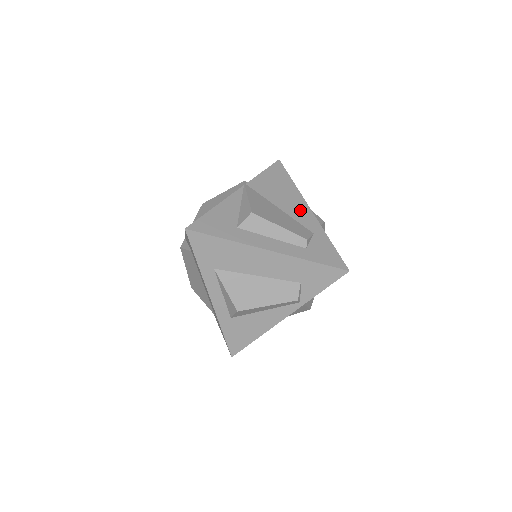
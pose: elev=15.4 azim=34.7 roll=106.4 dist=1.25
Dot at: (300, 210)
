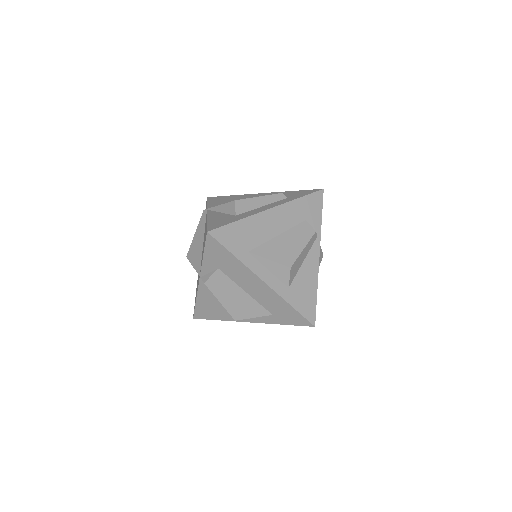
Dot at: (256, 196)
